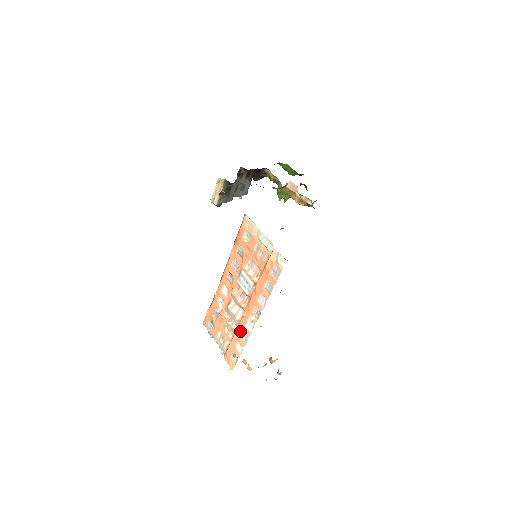
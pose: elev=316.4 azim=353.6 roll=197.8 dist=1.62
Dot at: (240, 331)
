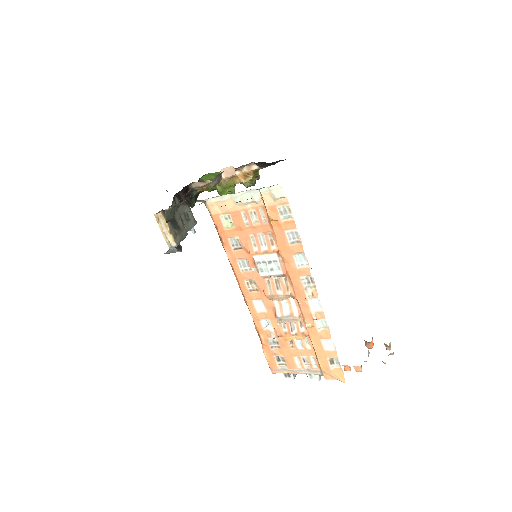
Dot at: (312, 325)
